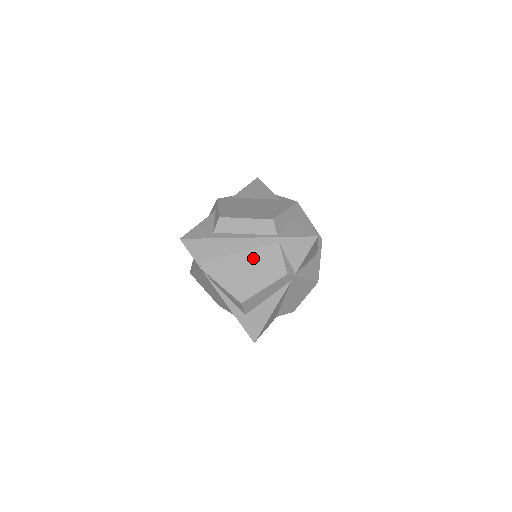
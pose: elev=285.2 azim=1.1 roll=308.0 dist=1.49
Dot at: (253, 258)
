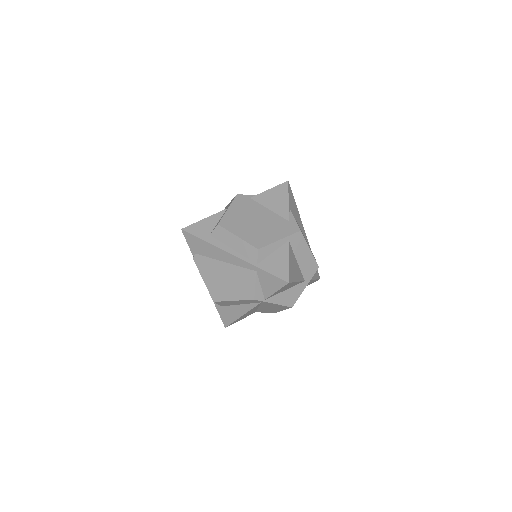
Dot at: (233, 272)
